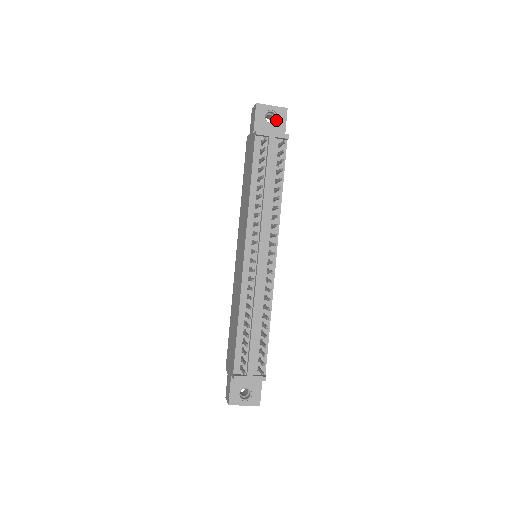
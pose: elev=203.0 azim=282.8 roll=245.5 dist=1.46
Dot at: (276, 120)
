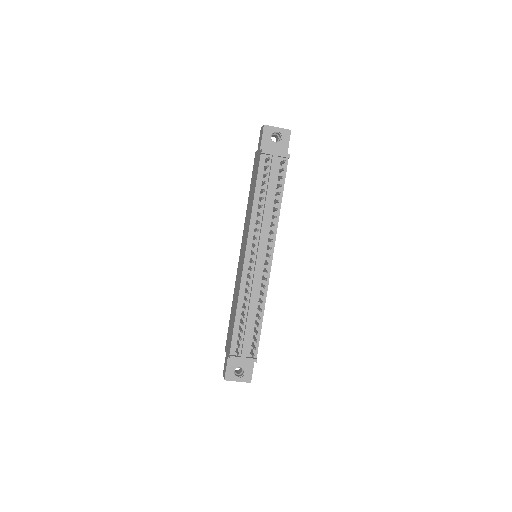
Dot at: (280, 140)
